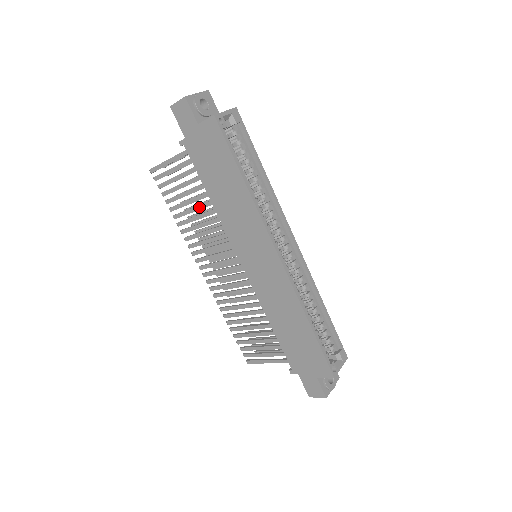
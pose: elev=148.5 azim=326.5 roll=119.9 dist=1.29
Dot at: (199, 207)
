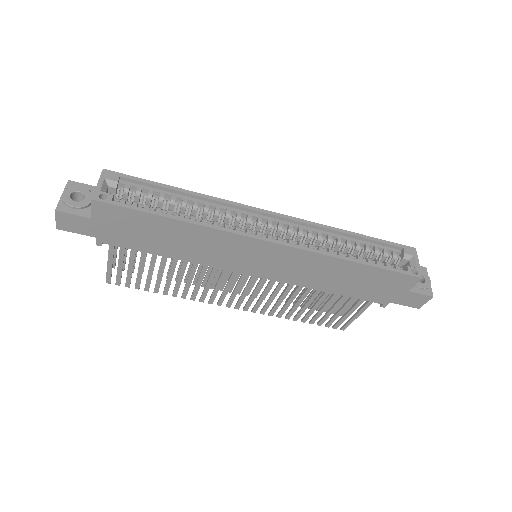
Dot at: (172, 270)
